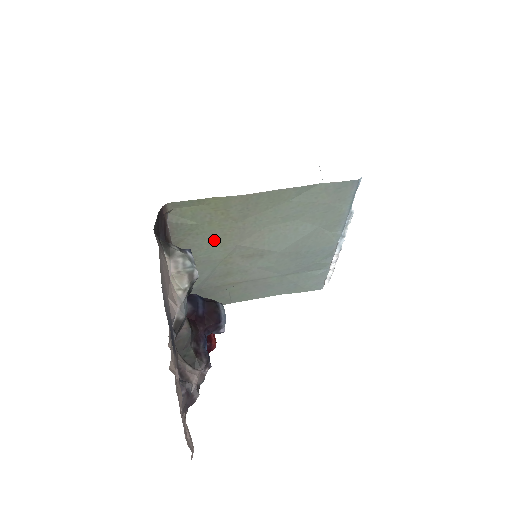
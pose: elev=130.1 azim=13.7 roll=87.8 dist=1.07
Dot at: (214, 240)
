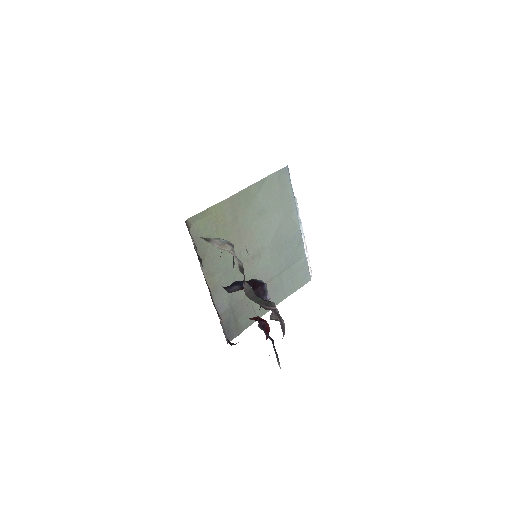
Dot at: occluded
